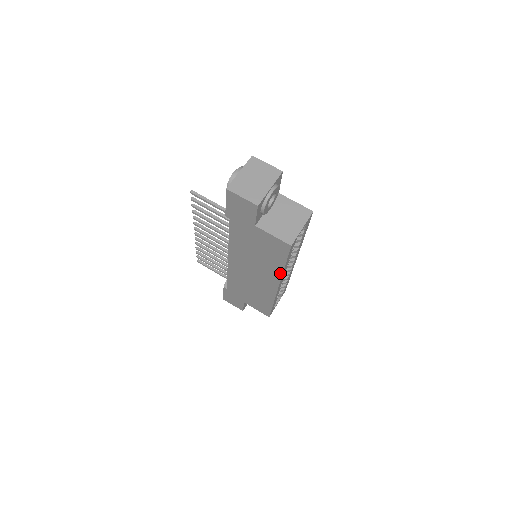
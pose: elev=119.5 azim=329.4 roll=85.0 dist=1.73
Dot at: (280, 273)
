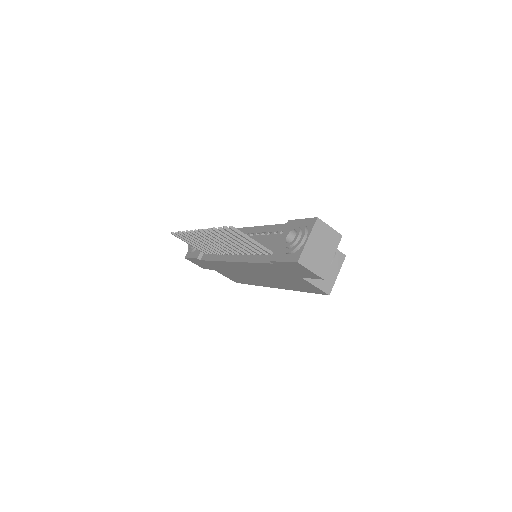
Dot at: (291, 289)
